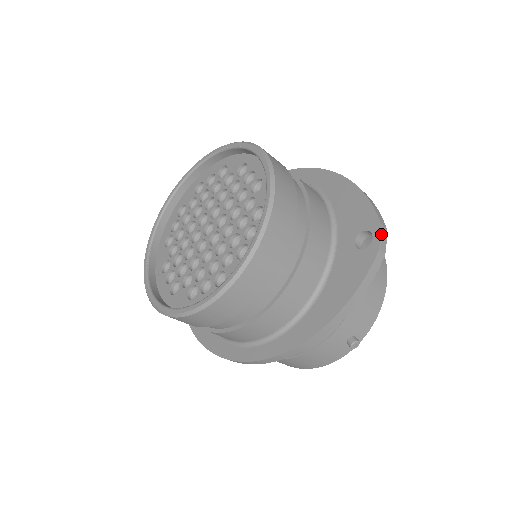
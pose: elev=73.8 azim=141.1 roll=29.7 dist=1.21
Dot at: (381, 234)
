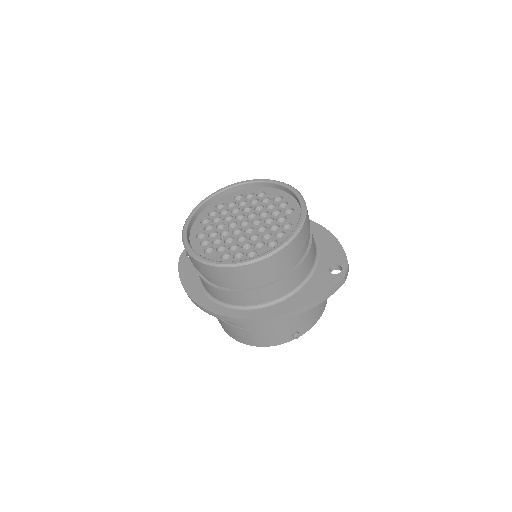
Dot at: (347, 269)
